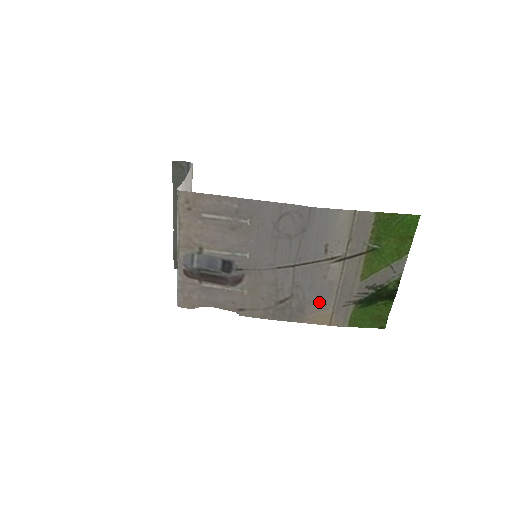
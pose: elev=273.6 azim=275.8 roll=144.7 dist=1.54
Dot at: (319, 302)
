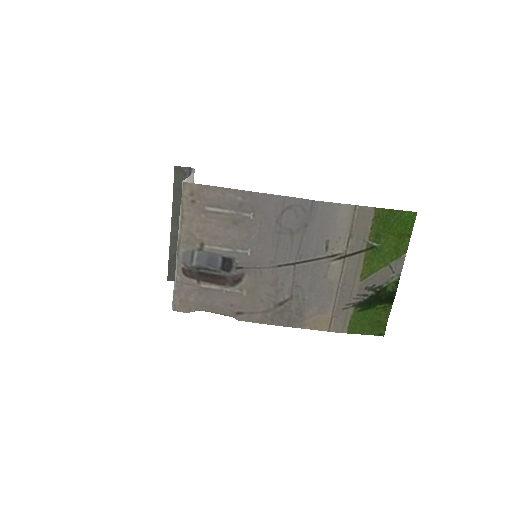
Dot at: (319, 304)
